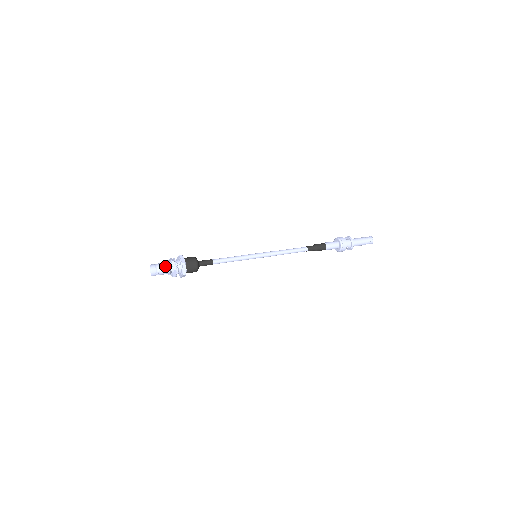
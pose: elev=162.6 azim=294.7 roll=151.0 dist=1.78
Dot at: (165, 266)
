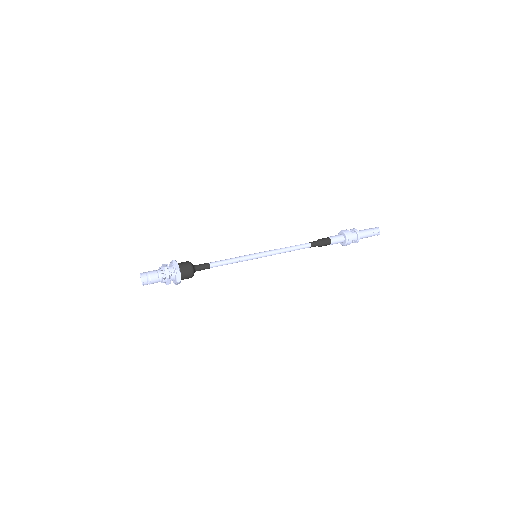
Dot at: (157, 274)
